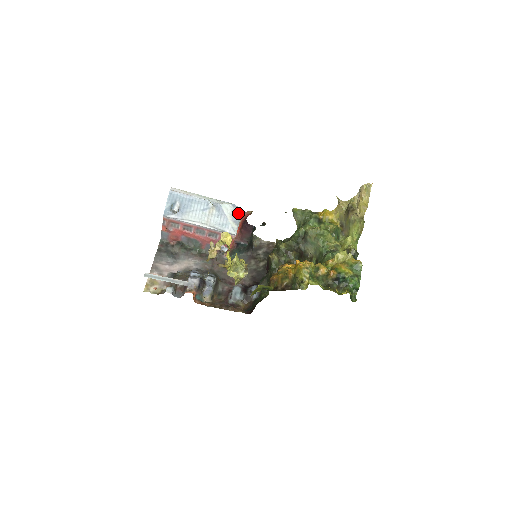
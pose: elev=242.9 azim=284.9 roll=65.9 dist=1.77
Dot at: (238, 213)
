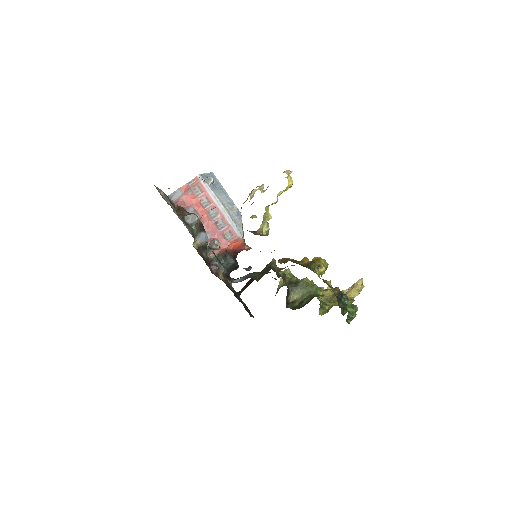
Dot at: occluded
